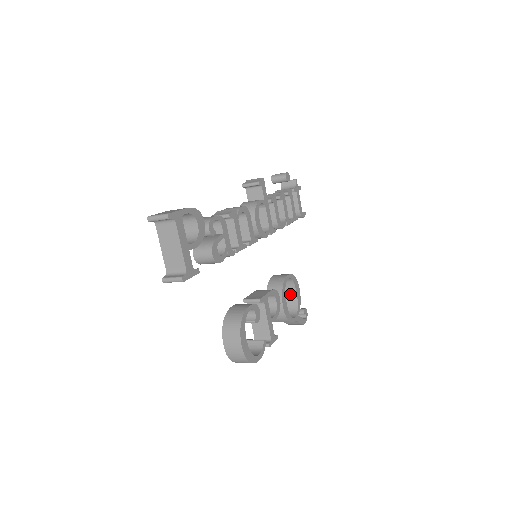
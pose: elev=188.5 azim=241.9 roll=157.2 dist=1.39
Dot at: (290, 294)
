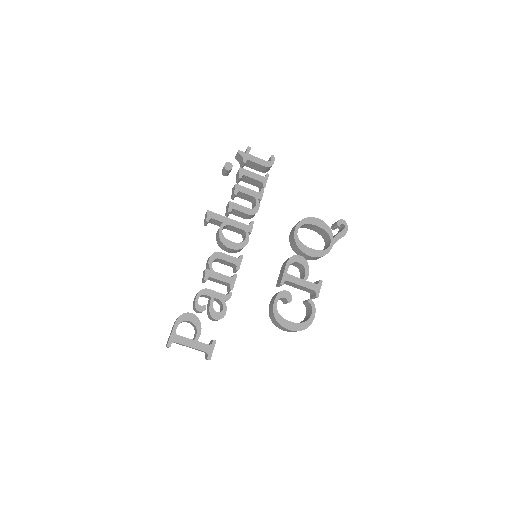
Dot at: (315, 228)
